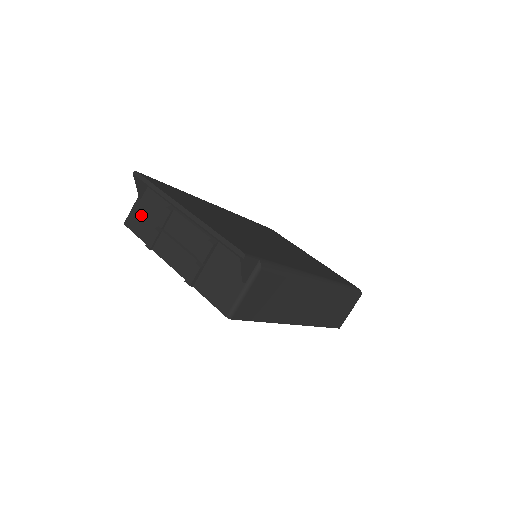
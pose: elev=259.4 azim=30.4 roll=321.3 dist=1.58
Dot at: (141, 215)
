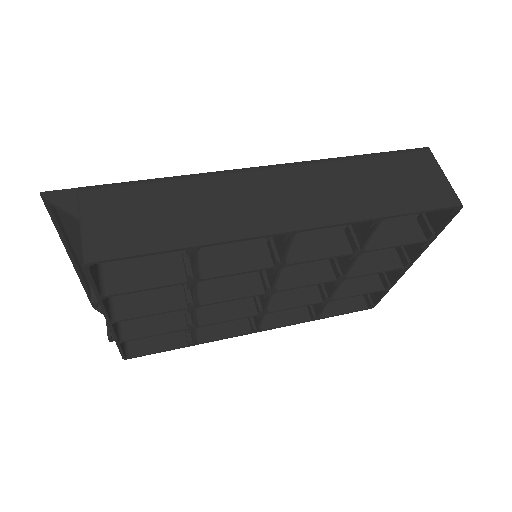
Dot at: occluded
